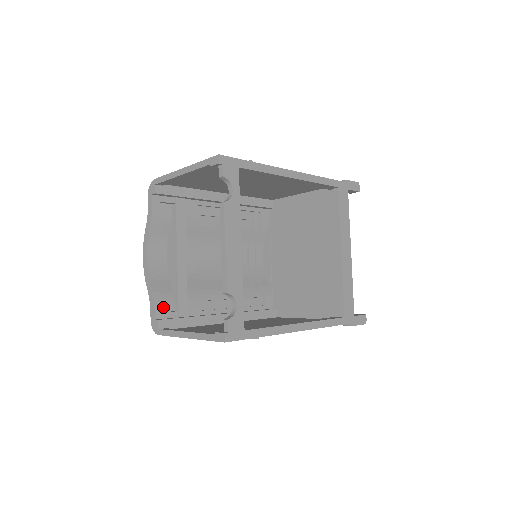
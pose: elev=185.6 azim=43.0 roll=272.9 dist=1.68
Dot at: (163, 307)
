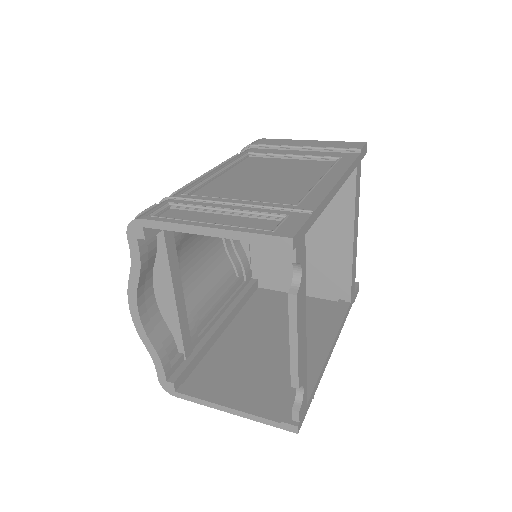
Dot at: occluded
